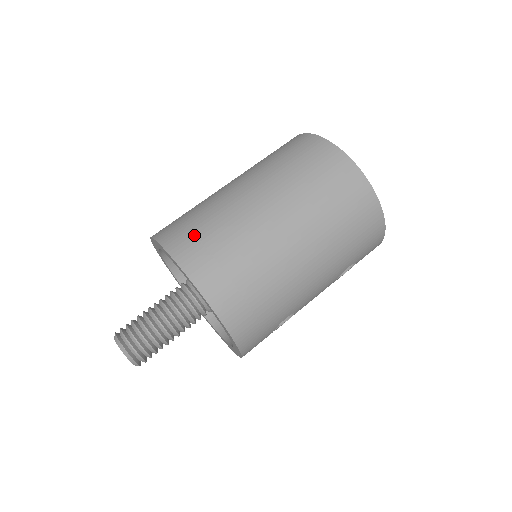
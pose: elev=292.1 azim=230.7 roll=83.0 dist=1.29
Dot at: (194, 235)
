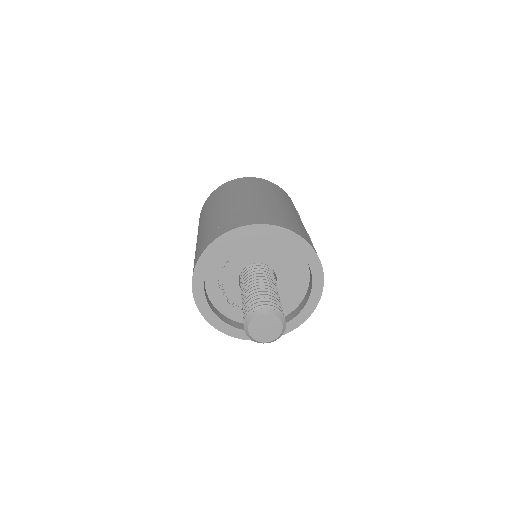
Dot at: (209, 235)
